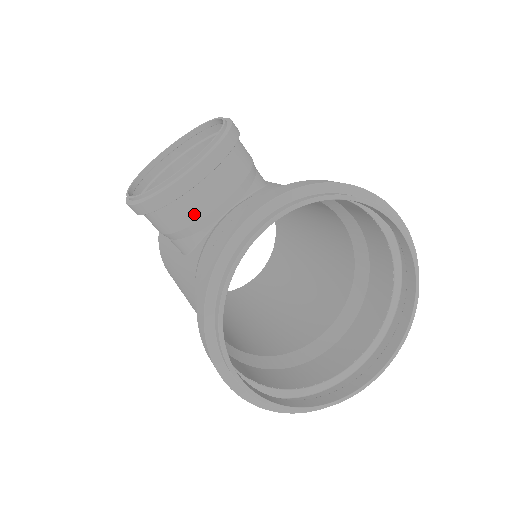
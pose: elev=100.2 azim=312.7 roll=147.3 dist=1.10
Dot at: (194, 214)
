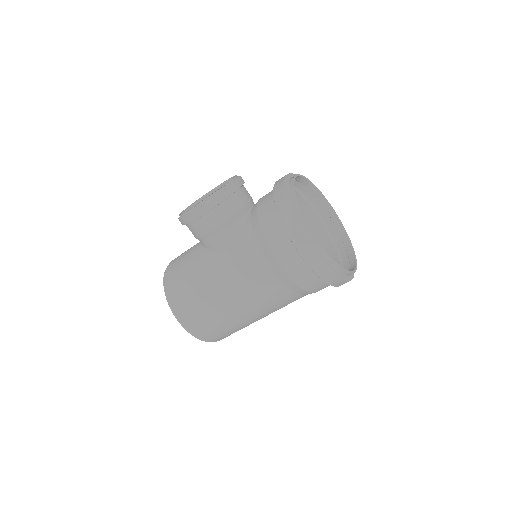
Dot at: (241, 203)
